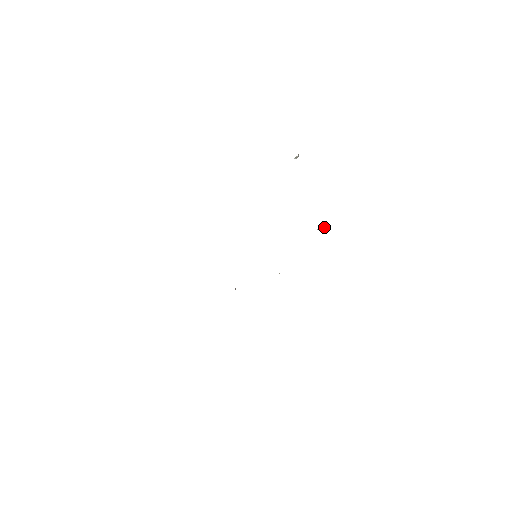
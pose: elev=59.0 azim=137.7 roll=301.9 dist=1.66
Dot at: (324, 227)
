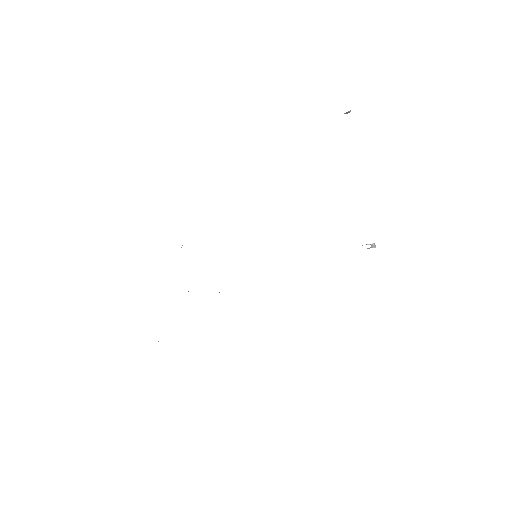
Dot at: (373, 247)
